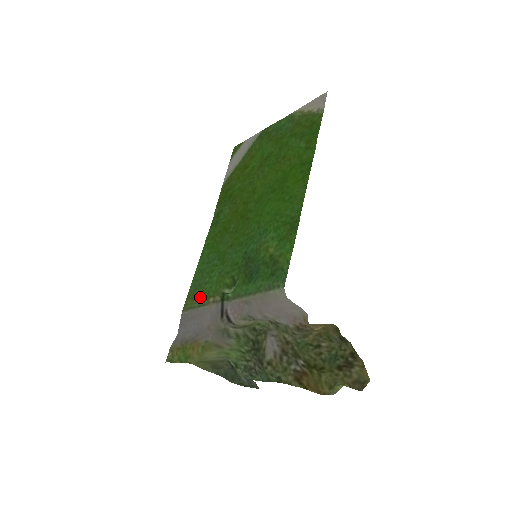
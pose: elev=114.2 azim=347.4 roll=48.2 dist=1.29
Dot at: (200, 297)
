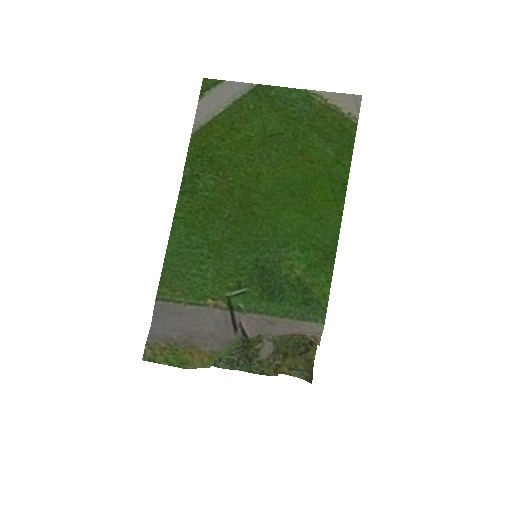
Dot at: (188, 292)
